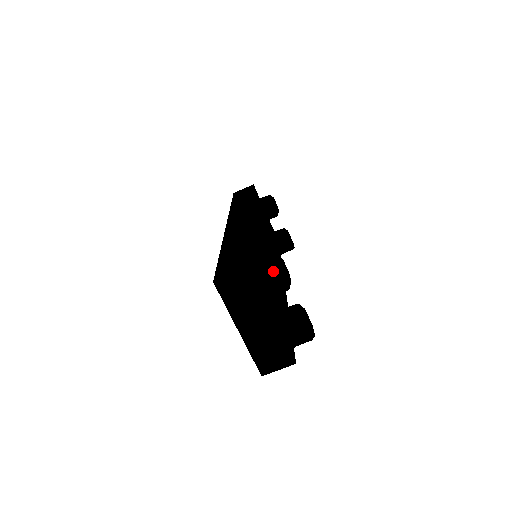
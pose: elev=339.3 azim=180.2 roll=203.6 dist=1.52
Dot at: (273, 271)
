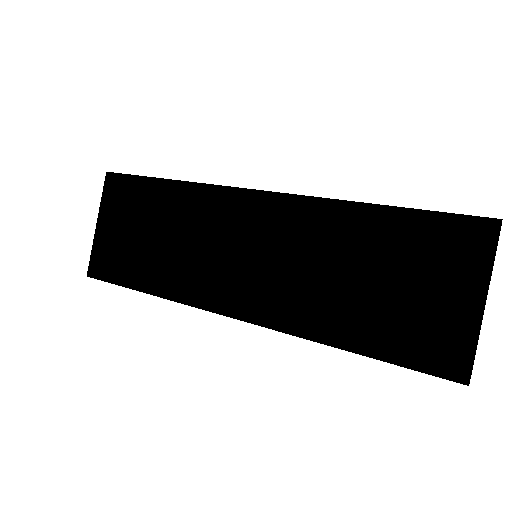
Dot at: occluded
